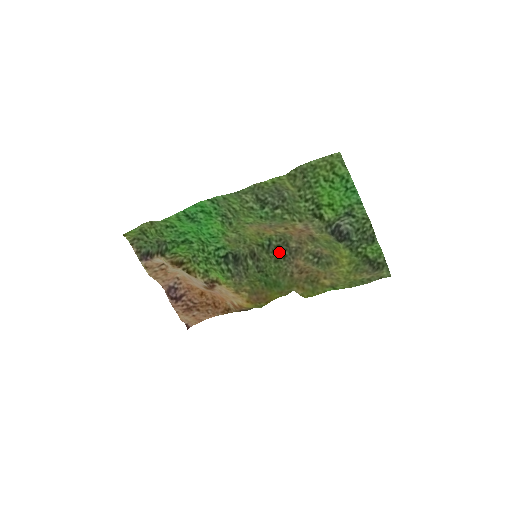
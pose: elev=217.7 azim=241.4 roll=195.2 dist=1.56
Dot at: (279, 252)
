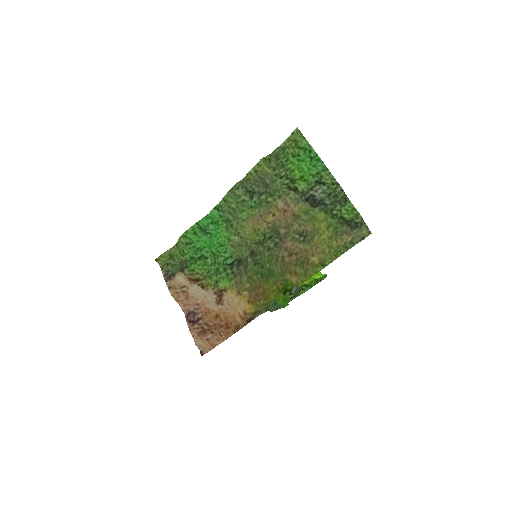
Dot at: (271, 241)
